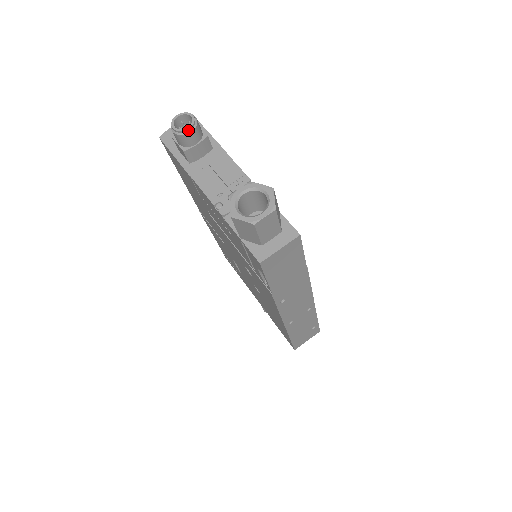
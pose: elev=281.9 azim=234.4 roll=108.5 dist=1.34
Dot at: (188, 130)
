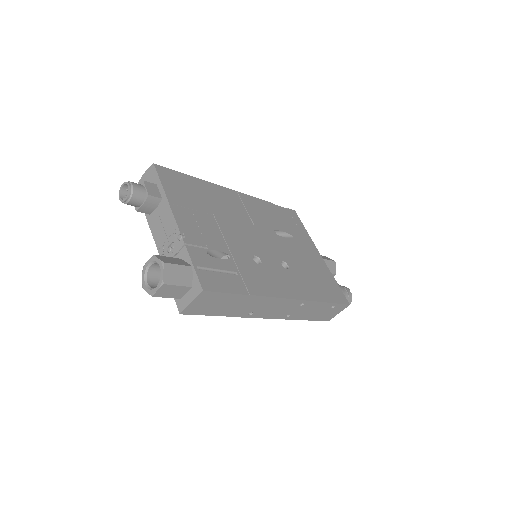
Dot at: (127, 200)
